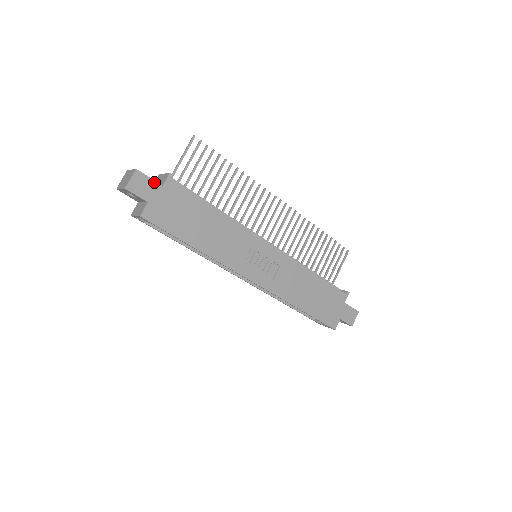
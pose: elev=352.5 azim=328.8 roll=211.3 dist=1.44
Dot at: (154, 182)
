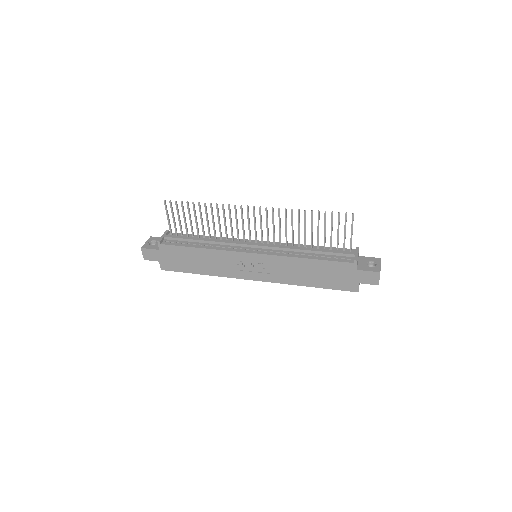
Dot at: (154, 250)
